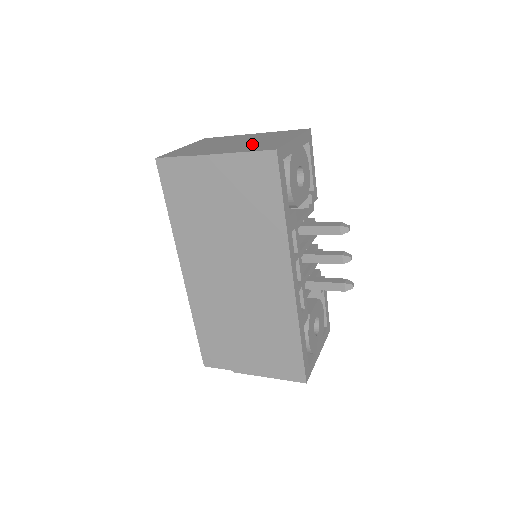
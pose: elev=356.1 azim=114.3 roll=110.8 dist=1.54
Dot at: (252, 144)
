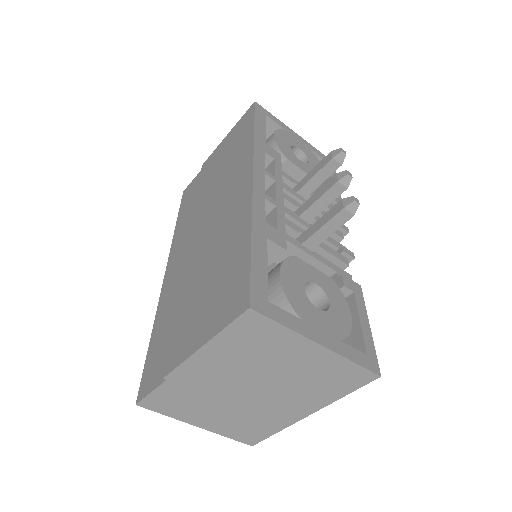
Dot at: occluded
